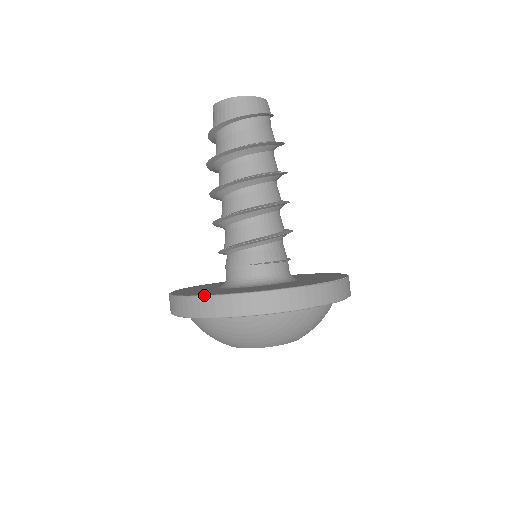
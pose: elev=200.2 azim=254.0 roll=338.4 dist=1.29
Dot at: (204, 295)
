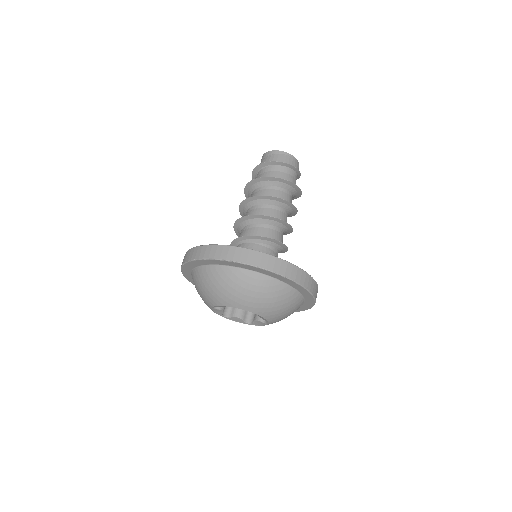
Dot at: (241, 247)
